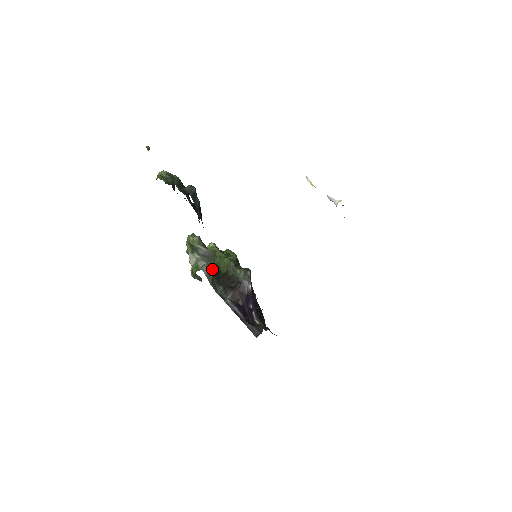
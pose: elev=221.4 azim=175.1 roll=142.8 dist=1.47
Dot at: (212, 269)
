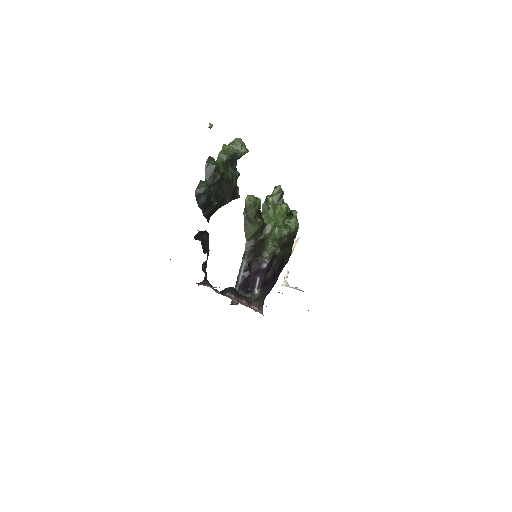
Dot at: (254, 230)
